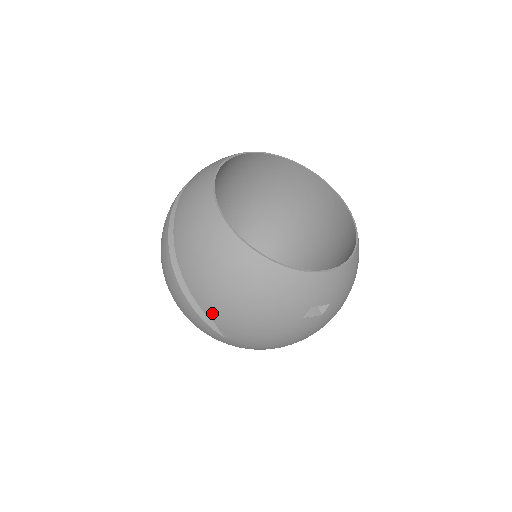
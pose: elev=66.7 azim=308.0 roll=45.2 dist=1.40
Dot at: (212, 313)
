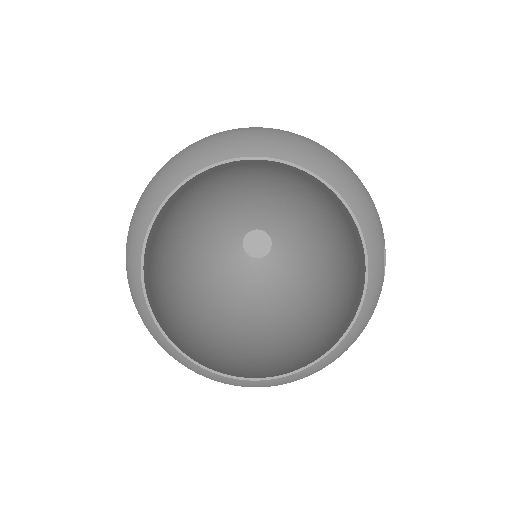
Dot at: occluded
